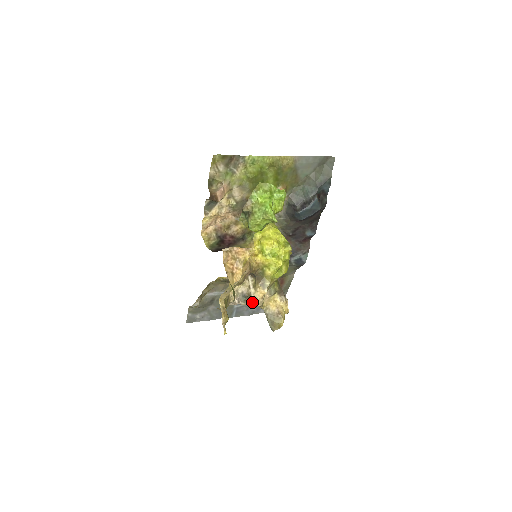
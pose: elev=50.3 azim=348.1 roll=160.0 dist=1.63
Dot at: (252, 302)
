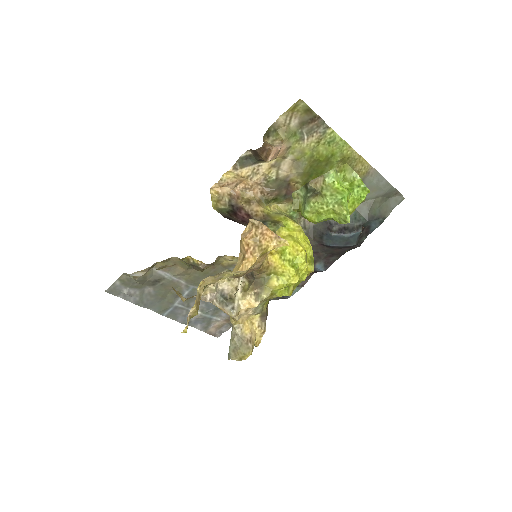
Dot at: (233, 309)
